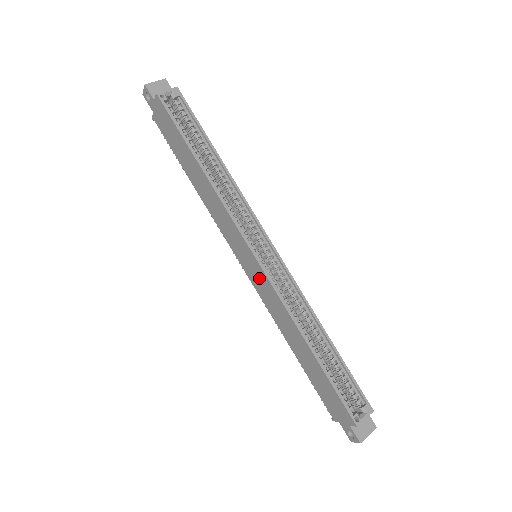
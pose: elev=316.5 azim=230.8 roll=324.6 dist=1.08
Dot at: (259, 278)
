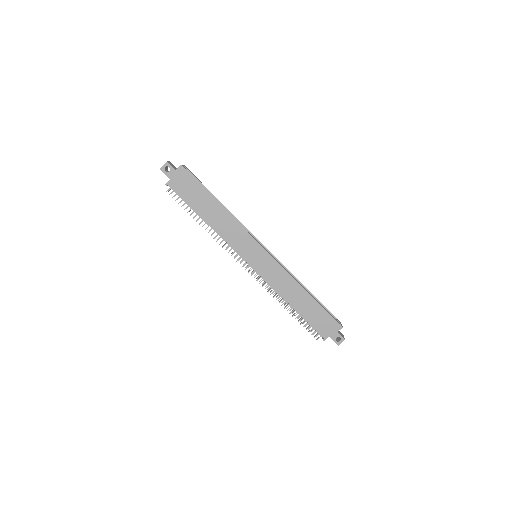
Dot at: (267, 264)
